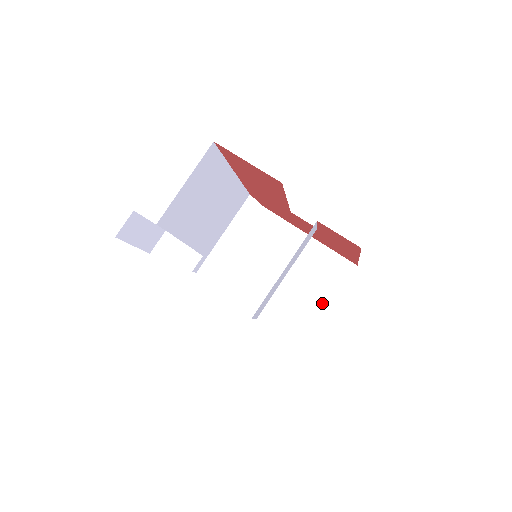
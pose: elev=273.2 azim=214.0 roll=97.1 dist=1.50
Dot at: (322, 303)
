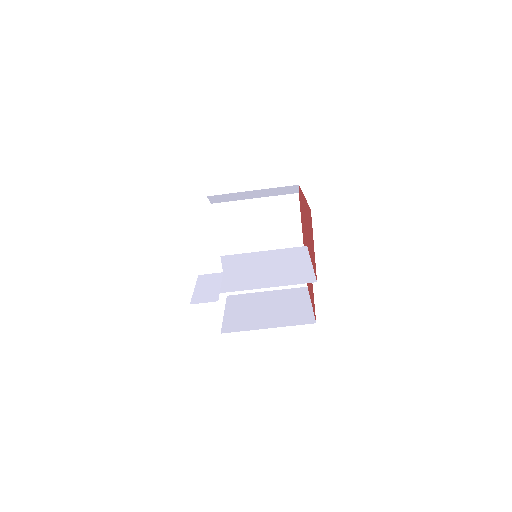
Dot at: occluded
